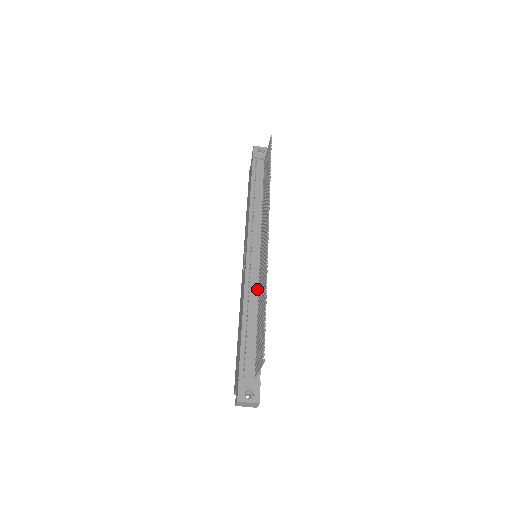
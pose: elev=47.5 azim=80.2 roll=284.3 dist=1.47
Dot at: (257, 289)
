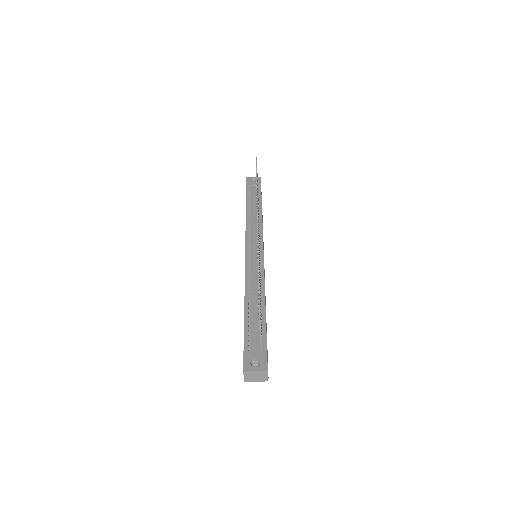
Dot at: occluded
